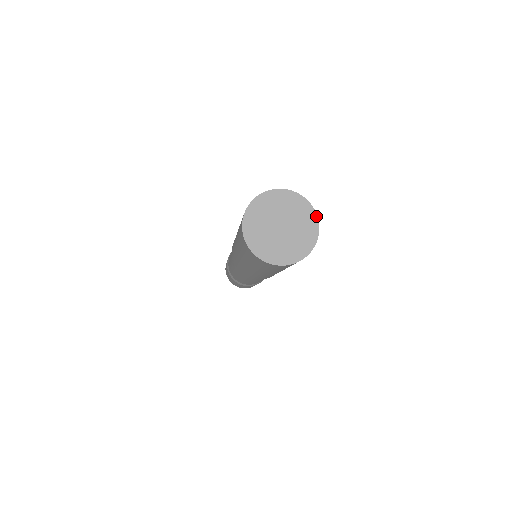
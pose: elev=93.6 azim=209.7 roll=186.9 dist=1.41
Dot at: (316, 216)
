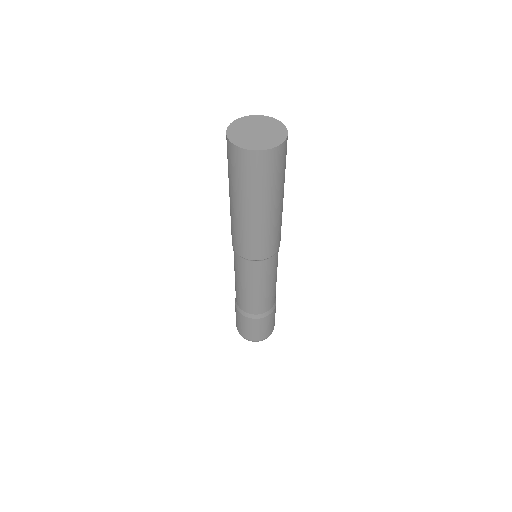
Dot at: (267, 117)
